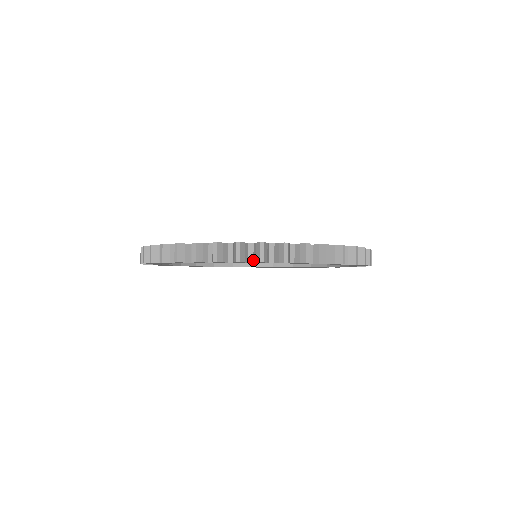
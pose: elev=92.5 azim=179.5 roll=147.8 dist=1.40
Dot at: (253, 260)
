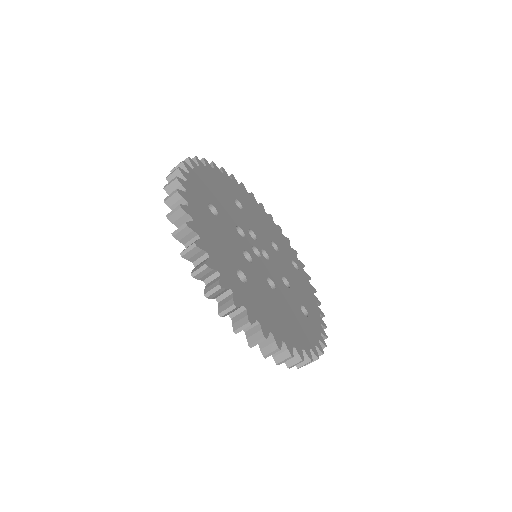
Dot at: occluded
